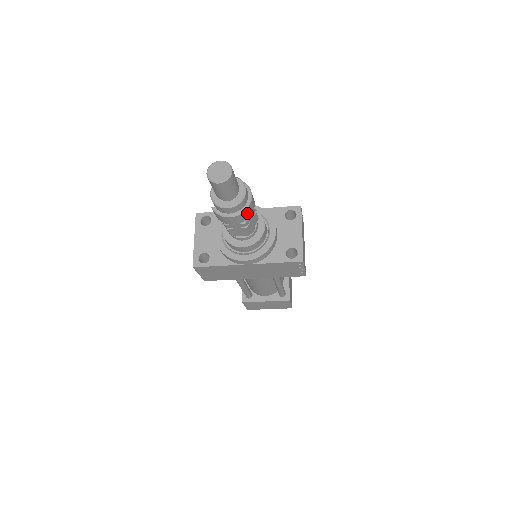
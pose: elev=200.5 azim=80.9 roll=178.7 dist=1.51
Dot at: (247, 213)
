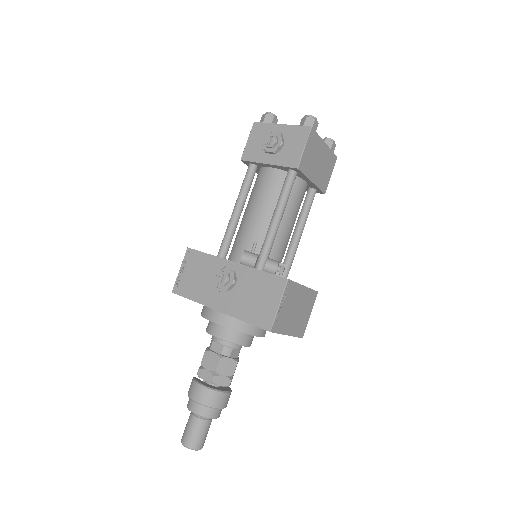
Dot at: occluded
